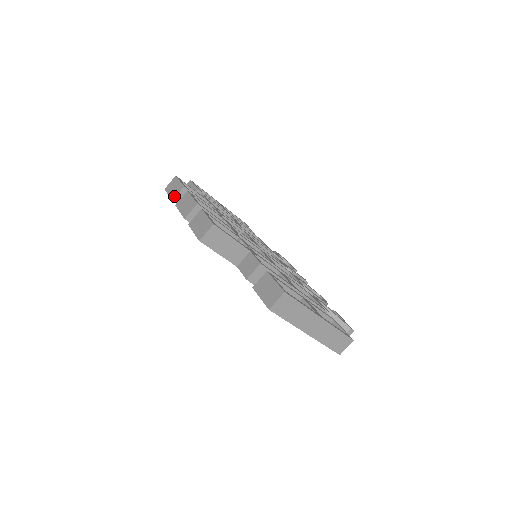
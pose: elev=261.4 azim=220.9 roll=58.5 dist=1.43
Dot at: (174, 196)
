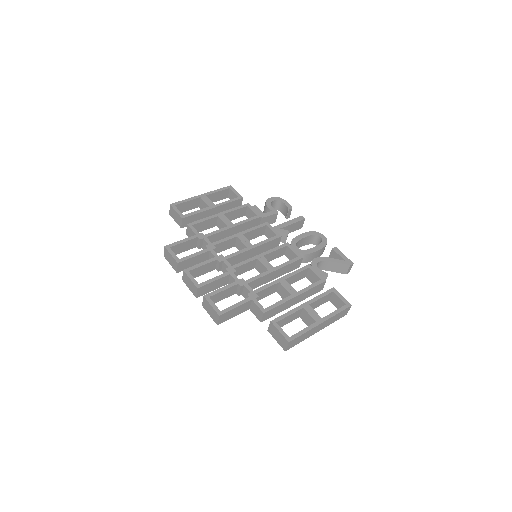
Dot at: (176, 270)
